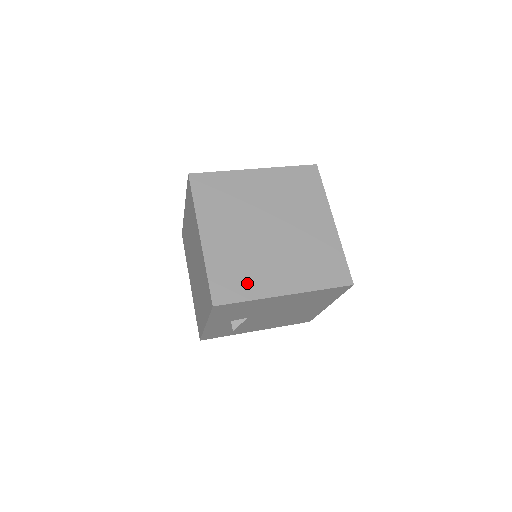
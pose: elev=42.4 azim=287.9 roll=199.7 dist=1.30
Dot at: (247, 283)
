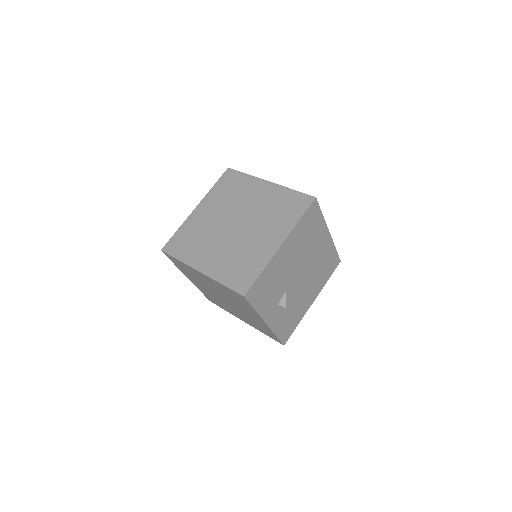
Dot at: (251, 264)
